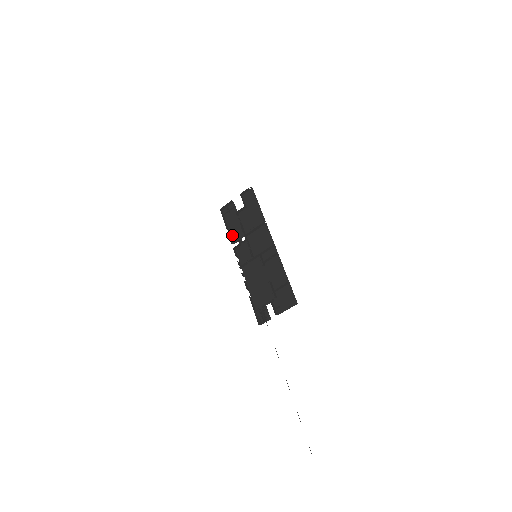
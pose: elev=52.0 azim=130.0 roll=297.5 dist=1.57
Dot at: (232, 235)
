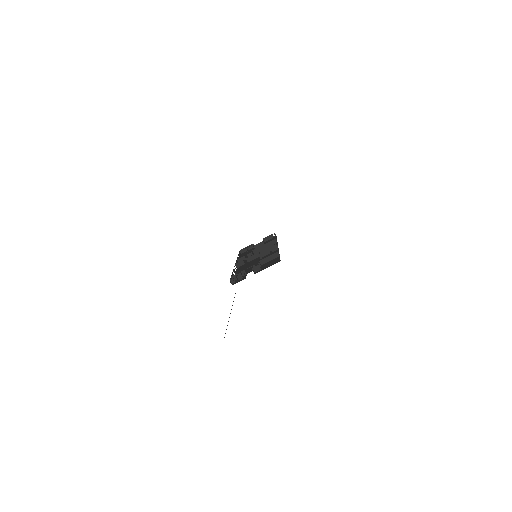
Dot at: occluded
